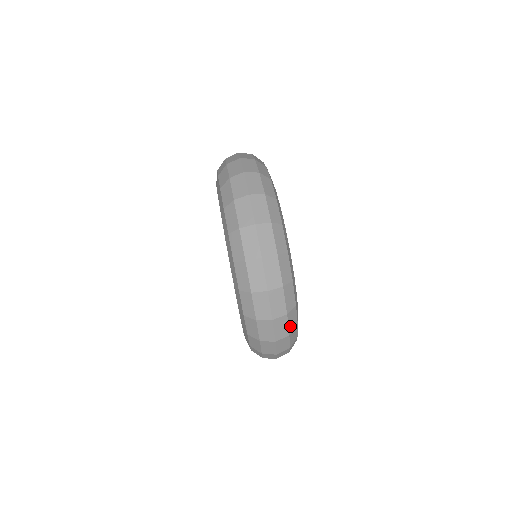
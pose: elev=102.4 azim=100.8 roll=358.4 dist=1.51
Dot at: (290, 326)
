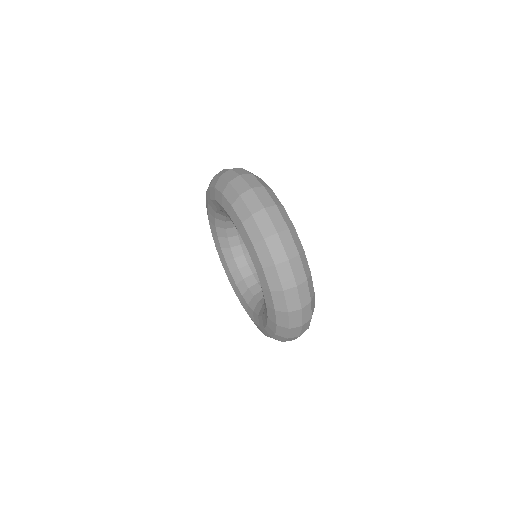
Dot at: occluded
